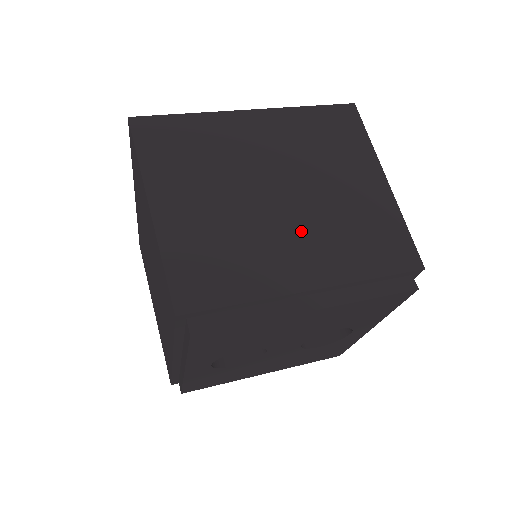
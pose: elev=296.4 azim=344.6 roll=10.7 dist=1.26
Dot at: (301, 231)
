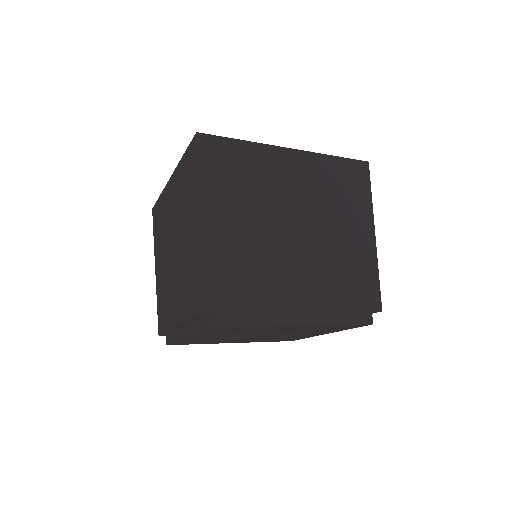
Dot at: (306, 263)
